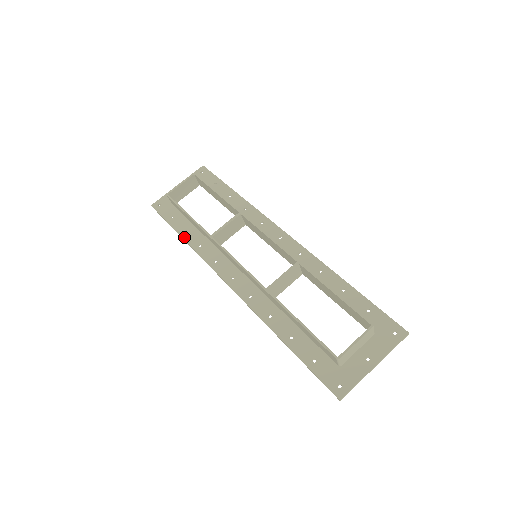
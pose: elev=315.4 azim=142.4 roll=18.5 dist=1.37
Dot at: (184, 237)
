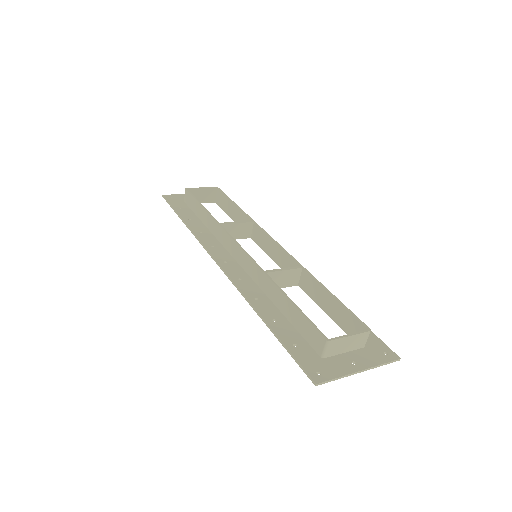
Dot at: (187, 222)
